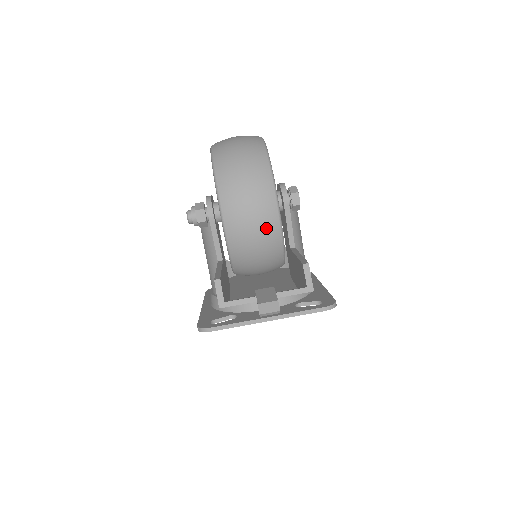
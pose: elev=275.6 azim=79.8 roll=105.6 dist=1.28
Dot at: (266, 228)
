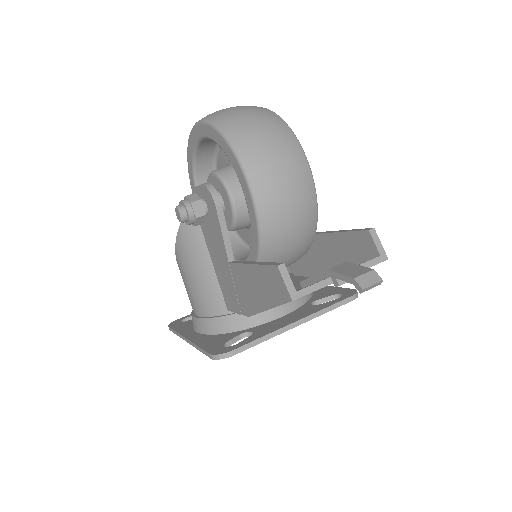
Dot at: (304, 201)
